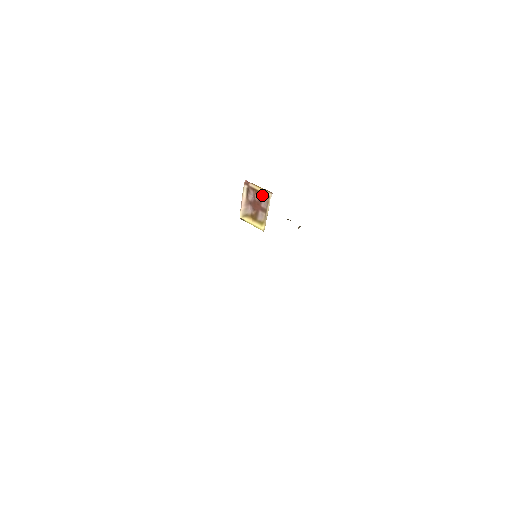
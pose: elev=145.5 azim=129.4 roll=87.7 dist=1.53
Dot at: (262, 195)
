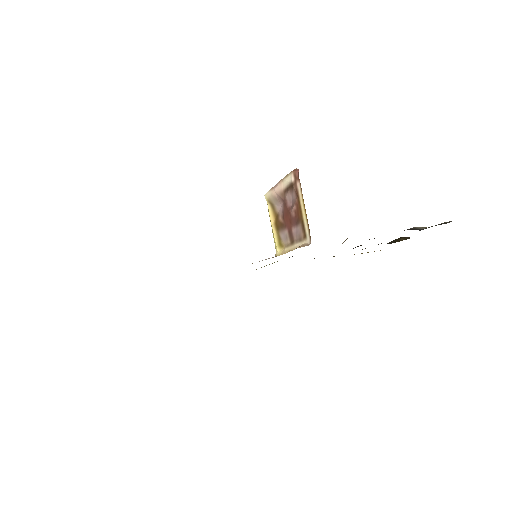
Dot at: (301, 221)
